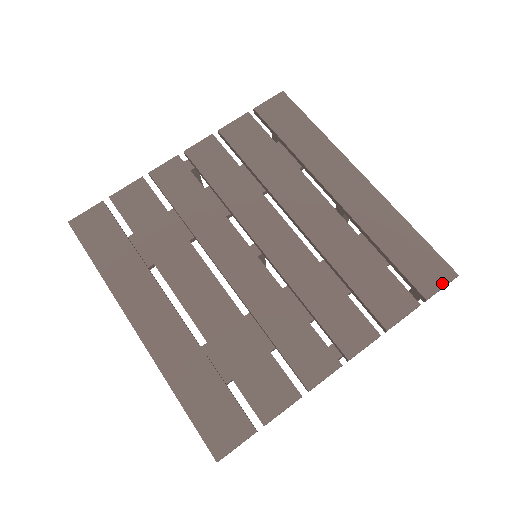
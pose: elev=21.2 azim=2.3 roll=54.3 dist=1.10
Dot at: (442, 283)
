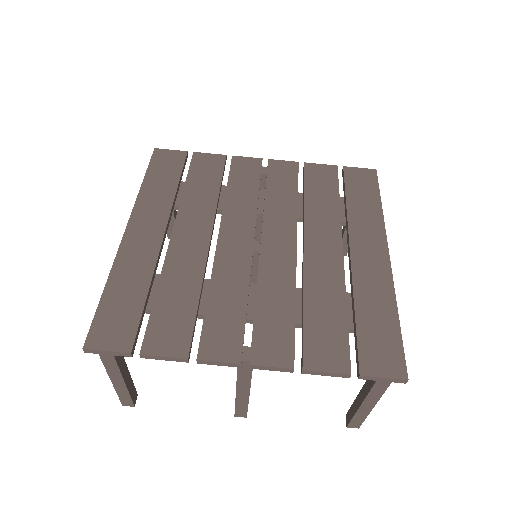
Dot at: (387, 374)
